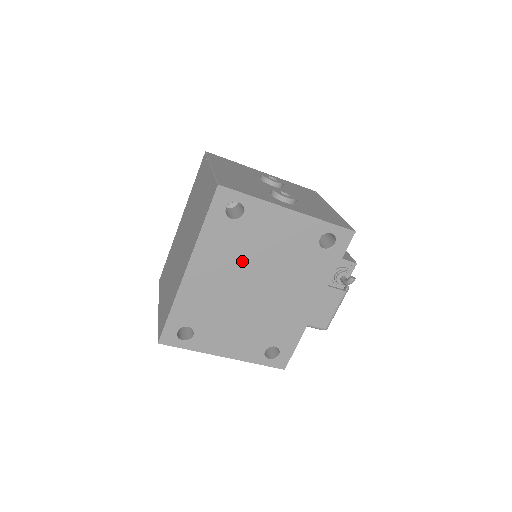
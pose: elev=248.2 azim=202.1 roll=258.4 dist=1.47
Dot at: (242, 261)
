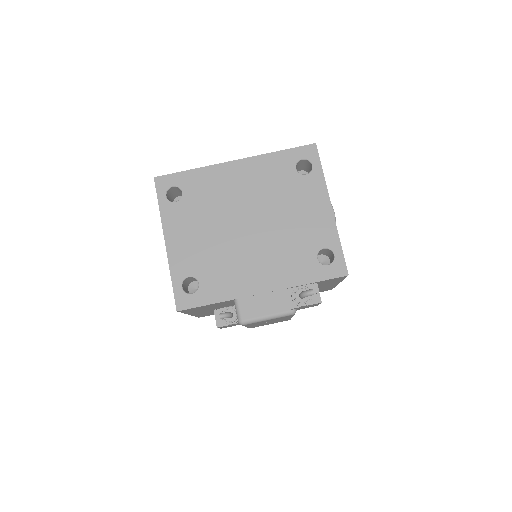
Dot at: (267, 198)
